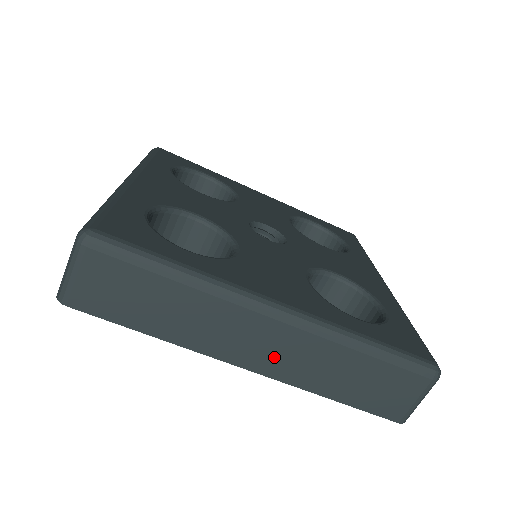
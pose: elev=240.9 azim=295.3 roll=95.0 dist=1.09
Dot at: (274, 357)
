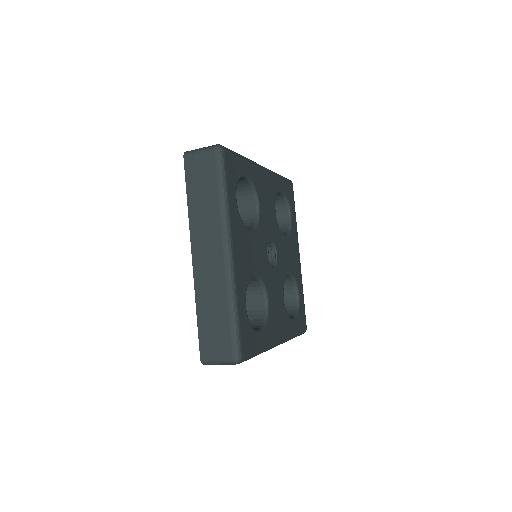
Dot at: occluded
